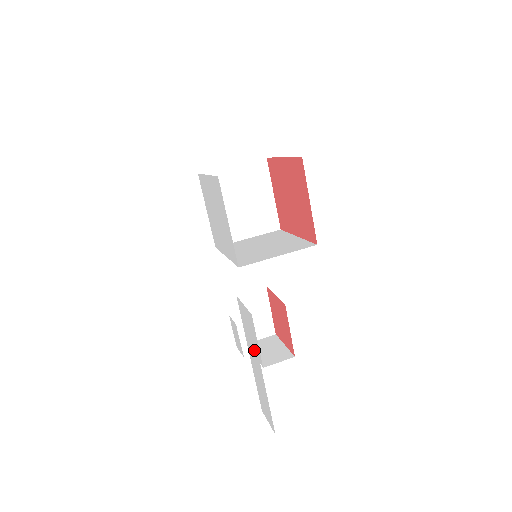
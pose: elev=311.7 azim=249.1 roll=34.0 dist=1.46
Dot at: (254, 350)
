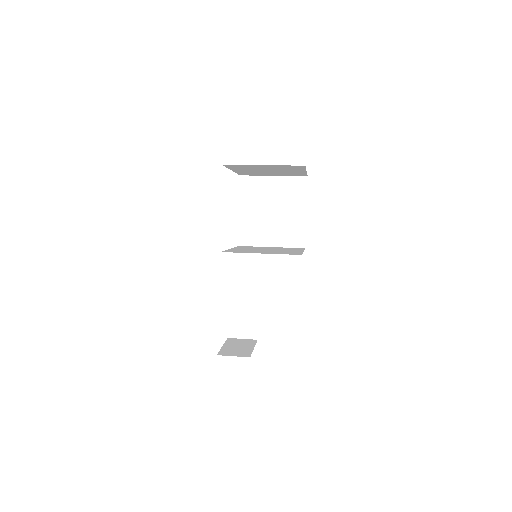
Dot at: occluded
